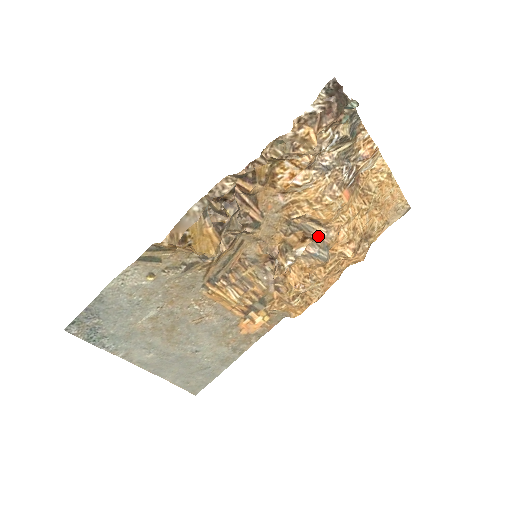
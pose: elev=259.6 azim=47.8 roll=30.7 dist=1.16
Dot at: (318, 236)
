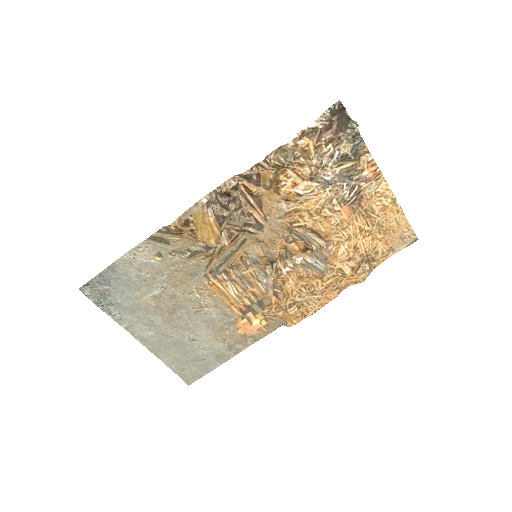
Dot at: (318, 248)
